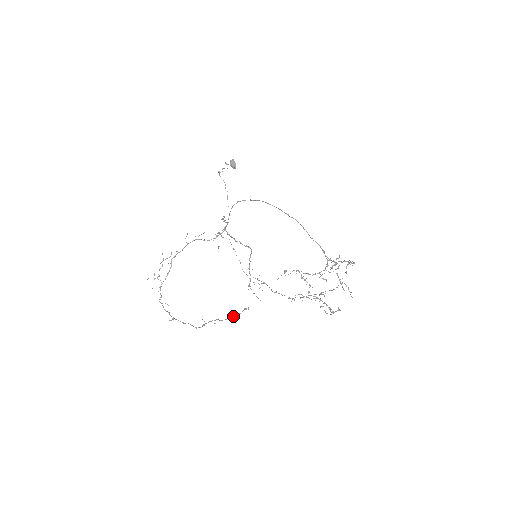
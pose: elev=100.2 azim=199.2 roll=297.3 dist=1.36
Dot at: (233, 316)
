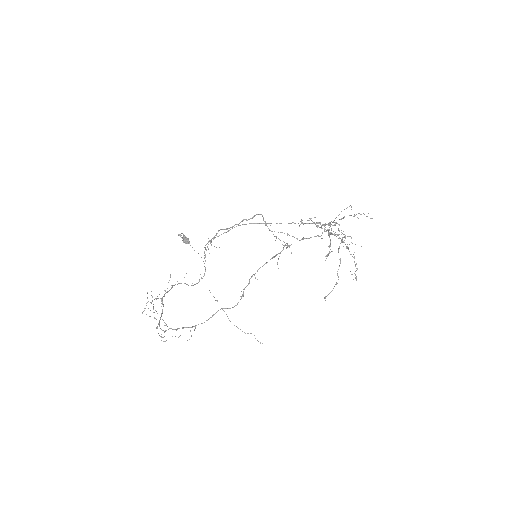
Dot at: (276, 254)
